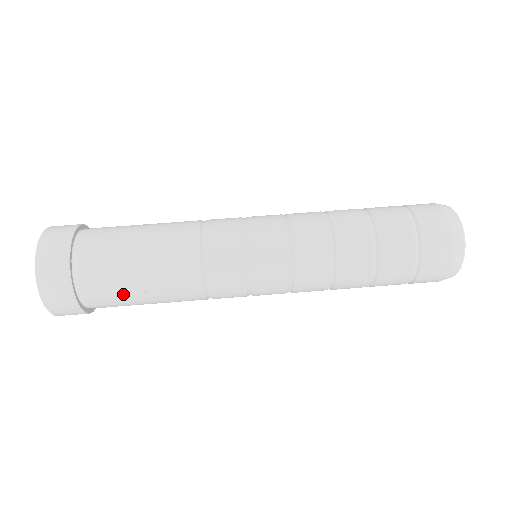
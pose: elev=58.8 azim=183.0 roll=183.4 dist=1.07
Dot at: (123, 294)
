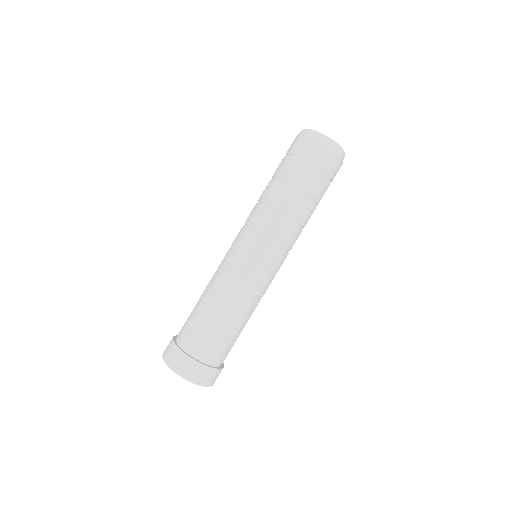
Dot at: (224, 341)
